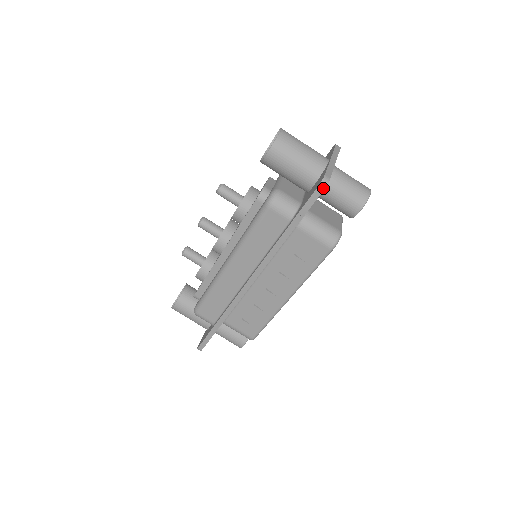
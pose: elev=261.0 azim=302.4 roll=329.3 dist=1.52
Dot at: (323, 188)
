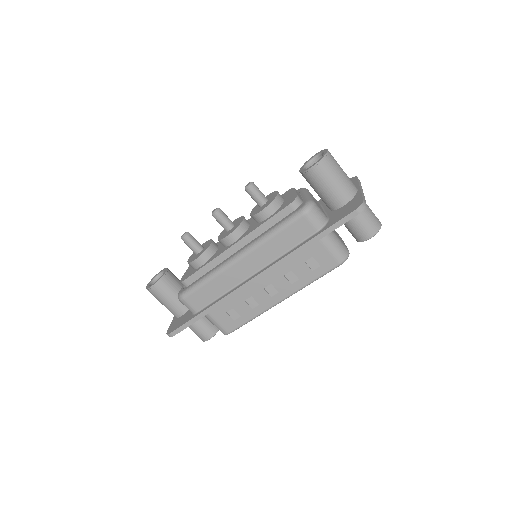
Dot at: (361, 210)
